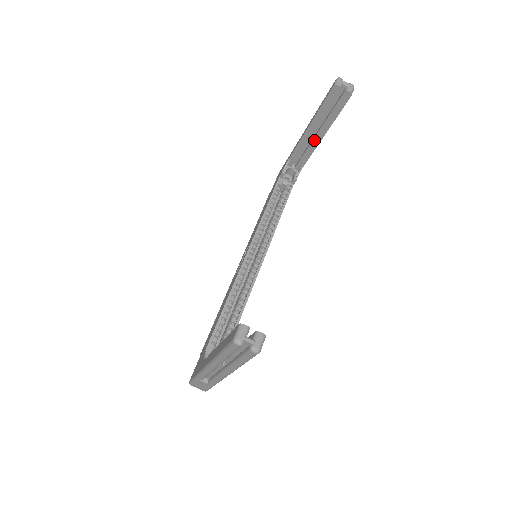
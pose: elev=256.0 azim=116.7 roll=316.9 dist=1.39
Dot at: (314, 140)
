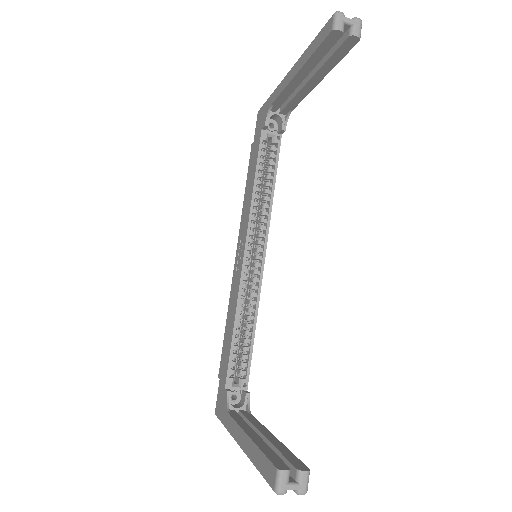
Dot at: (305, 87)
